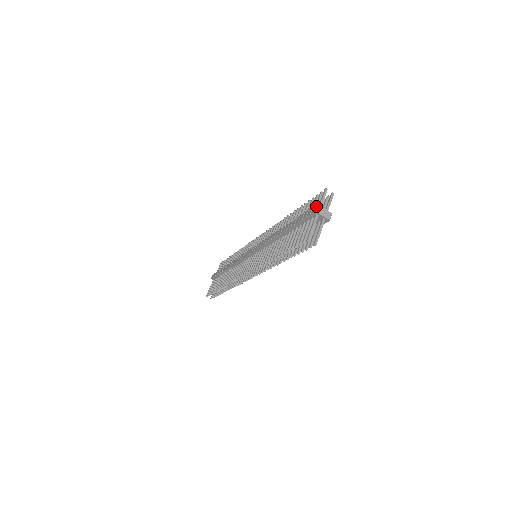
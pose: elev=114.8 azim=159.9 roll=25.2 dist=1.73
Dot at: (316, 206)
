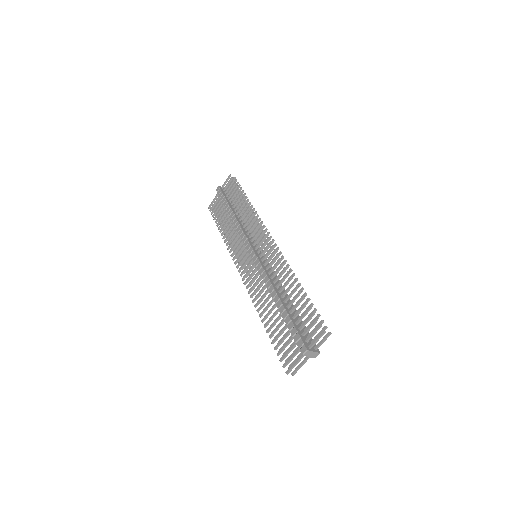
Dot at: (306, 351)
